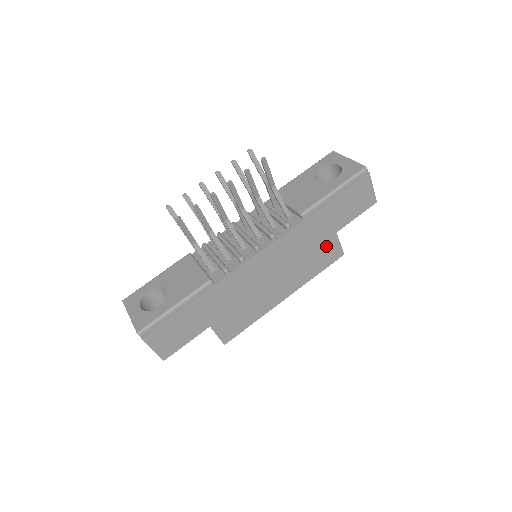
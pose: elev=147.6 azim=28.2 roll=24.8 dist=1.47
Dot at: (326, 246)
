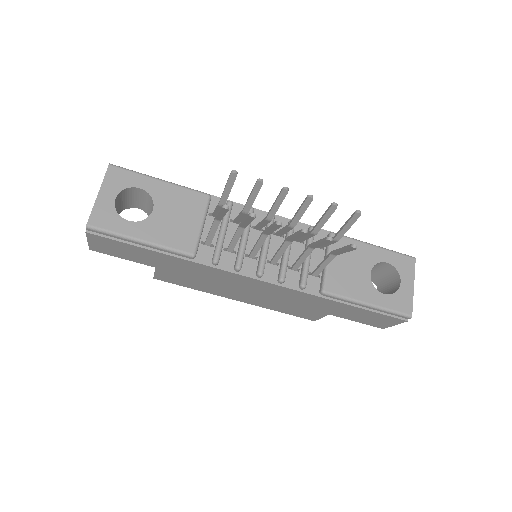
Dot at: (310, 311)
